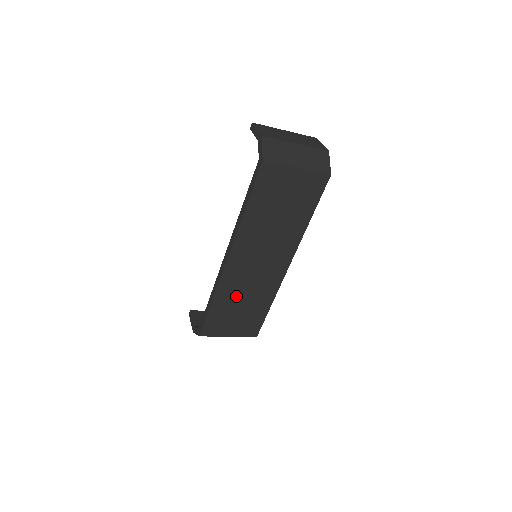
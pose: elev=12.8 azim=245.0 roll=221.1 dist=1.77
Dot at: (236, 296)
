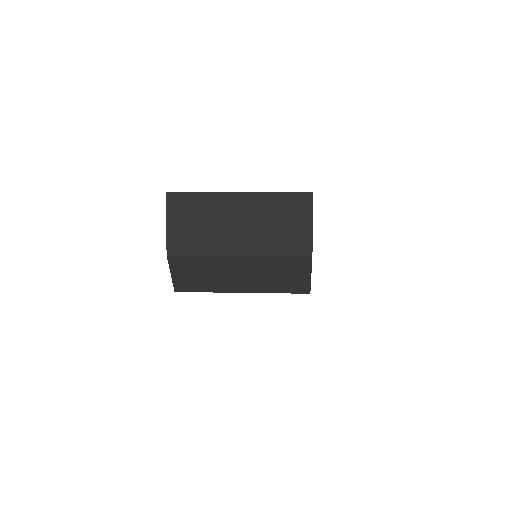
Dot at: occluded
